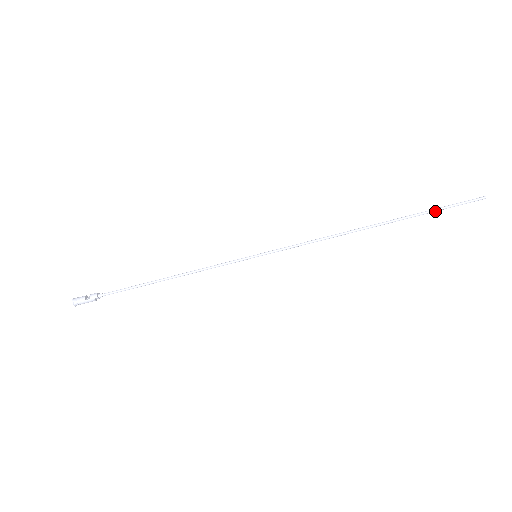
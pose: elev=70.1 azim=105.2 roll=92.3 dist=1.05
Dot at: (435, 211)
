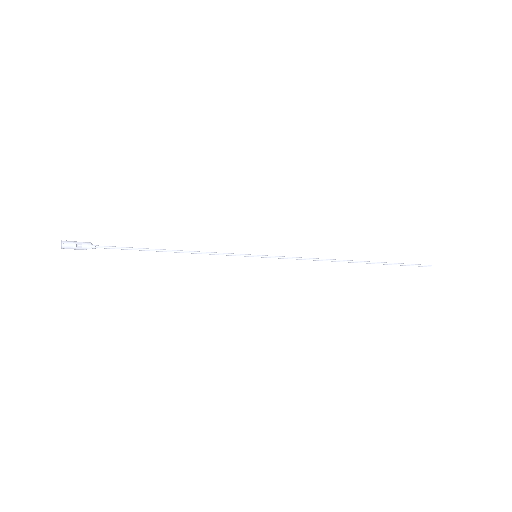
Dot at: occluded
